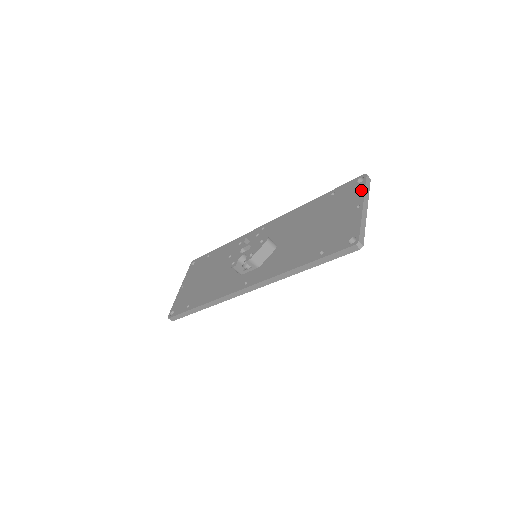
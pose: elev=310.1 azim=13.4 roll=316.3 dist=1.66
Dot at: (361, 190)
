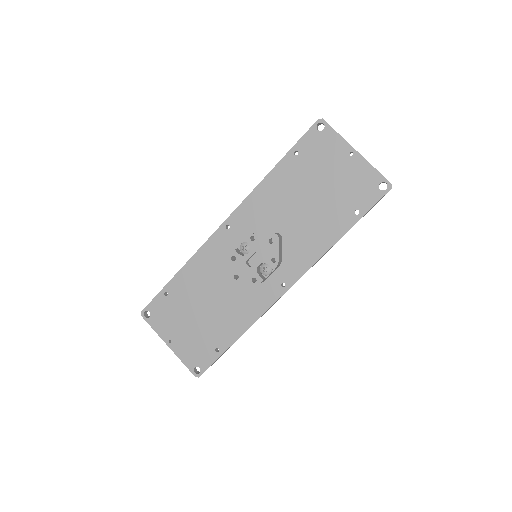
Dot at: (336, 137)
